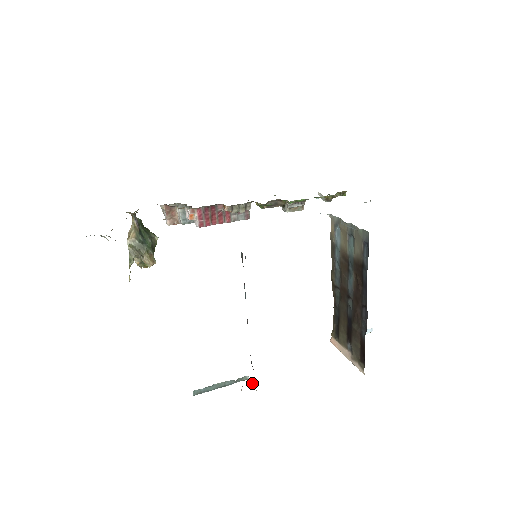
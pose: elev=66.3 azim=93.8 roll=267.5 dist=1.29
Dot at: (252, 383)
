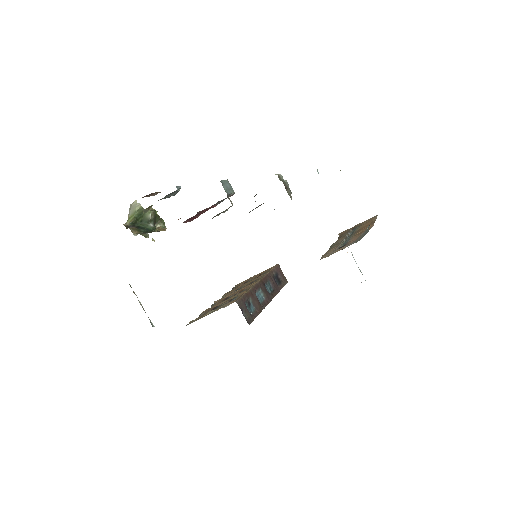
Dot at: occluded
